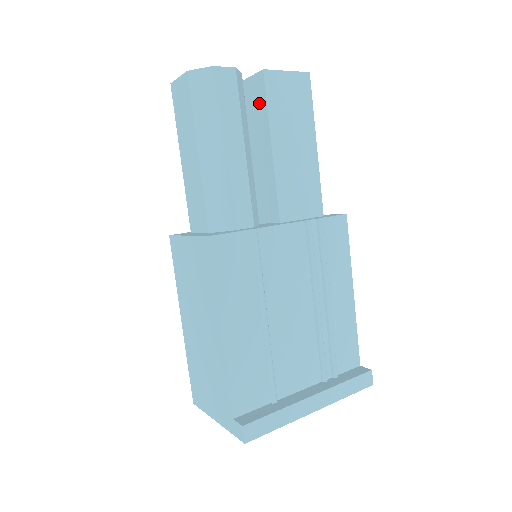
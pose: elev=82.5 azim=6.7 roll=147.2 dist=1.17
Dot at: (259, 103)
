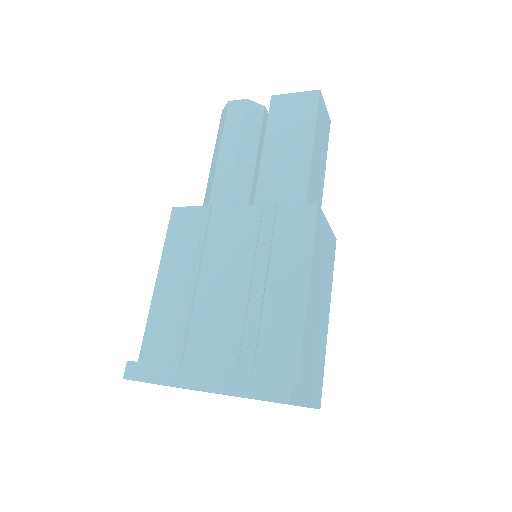
Dot at: occluded
